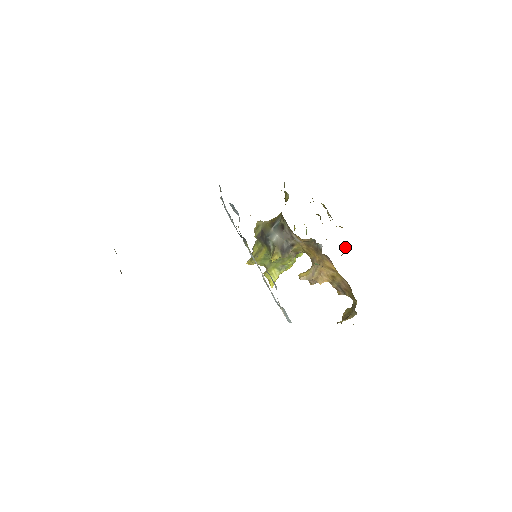
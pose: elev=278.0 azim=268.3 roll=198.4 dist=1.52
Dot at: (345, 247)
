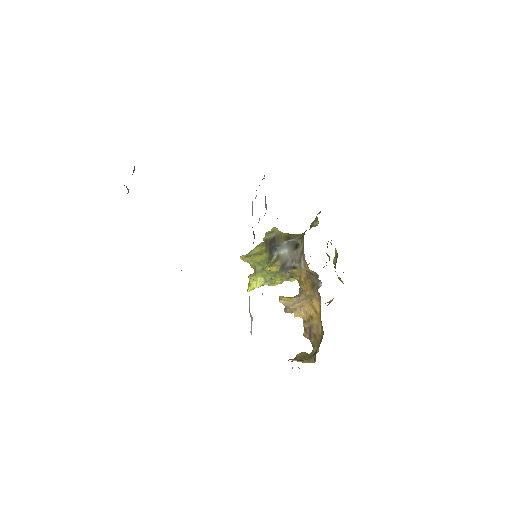
Dot at: (333, 298)
